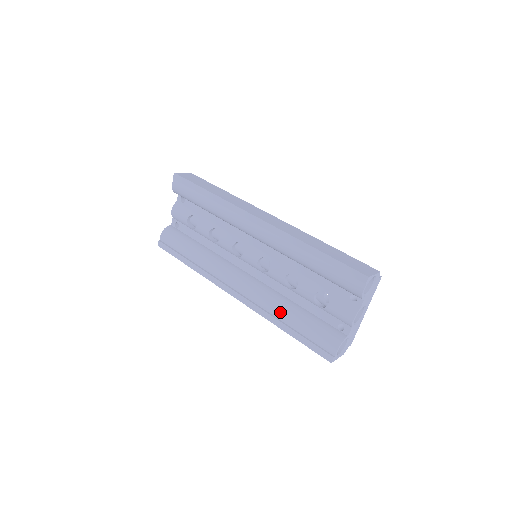
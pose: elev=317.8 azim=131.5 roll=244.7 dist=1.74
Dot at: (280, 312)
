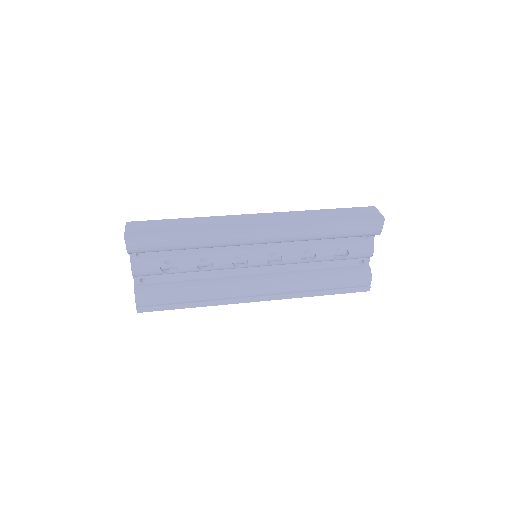
Dot at: (312, 285)
